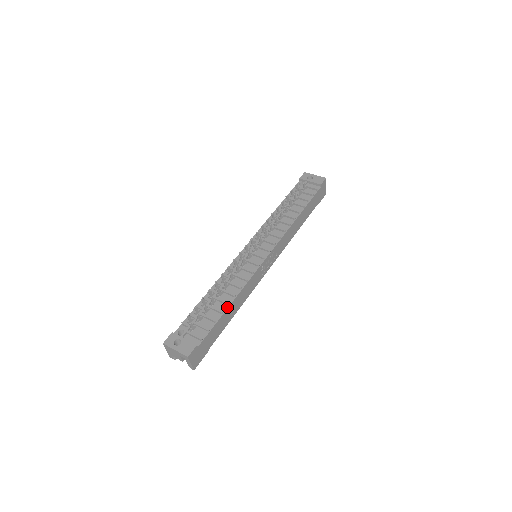
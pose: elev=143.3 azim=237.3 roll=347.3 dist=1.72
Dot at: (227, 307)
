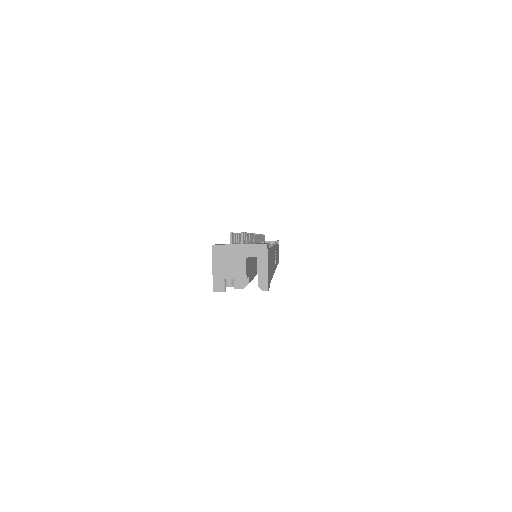
Dot at: occluded
